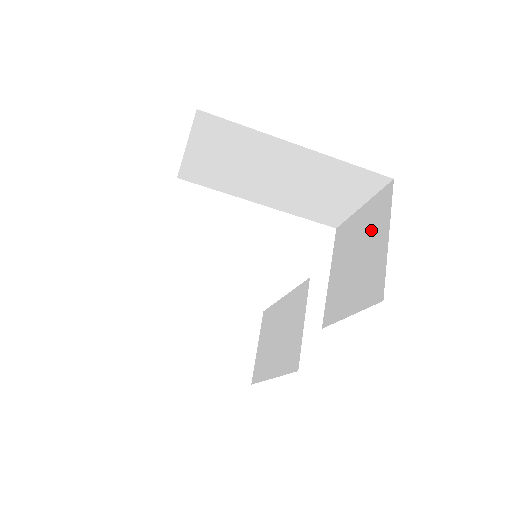
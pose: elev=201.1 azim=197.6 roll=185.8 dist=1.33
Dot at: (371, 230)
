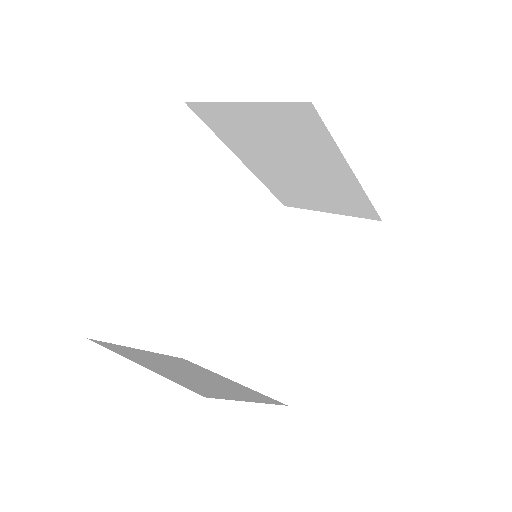
Dot at: (340, 252)
